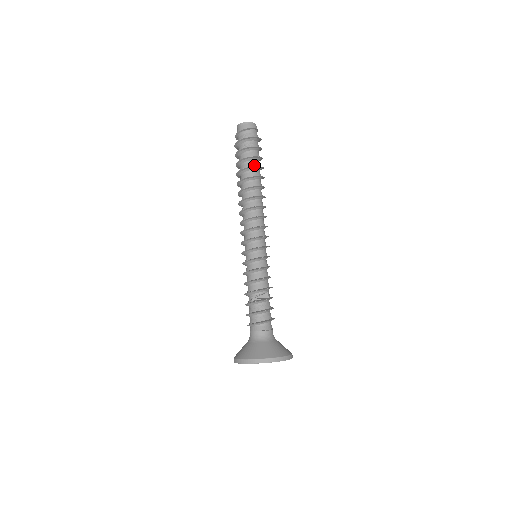
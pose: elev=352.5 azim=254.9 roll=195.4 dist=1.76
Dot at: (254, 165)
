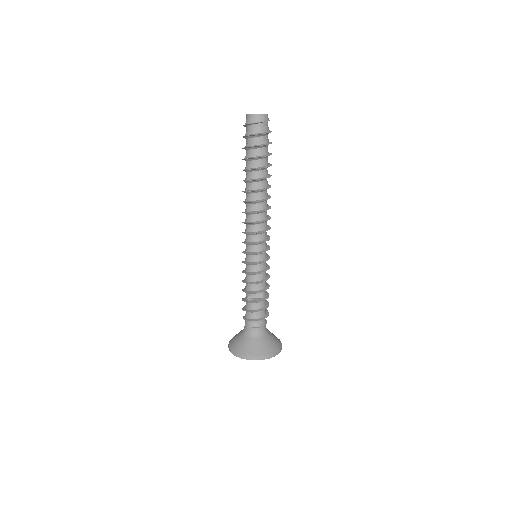
Dot at: (259, 166)
